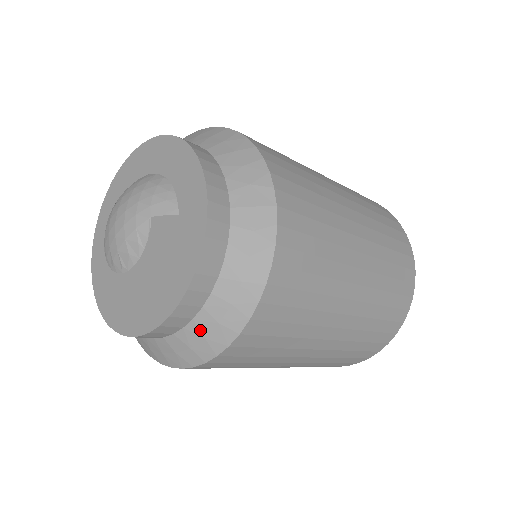
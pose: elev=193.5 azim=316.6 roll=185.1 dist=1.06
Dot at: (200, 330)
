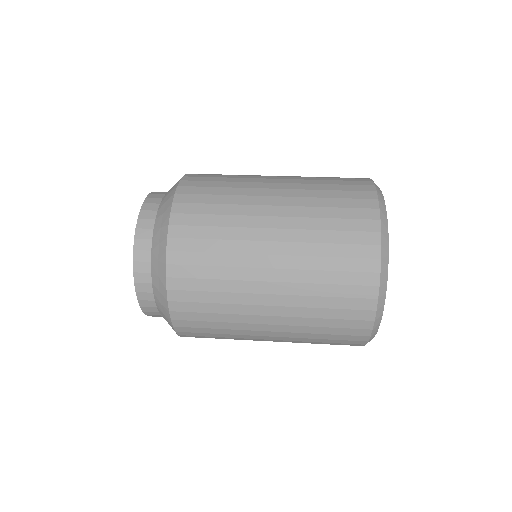
Dot at: occluded
